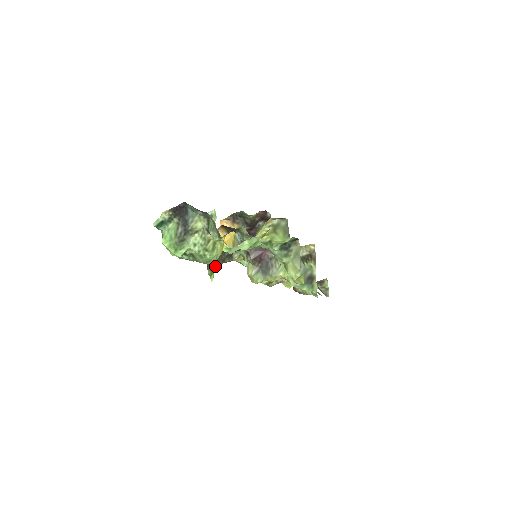
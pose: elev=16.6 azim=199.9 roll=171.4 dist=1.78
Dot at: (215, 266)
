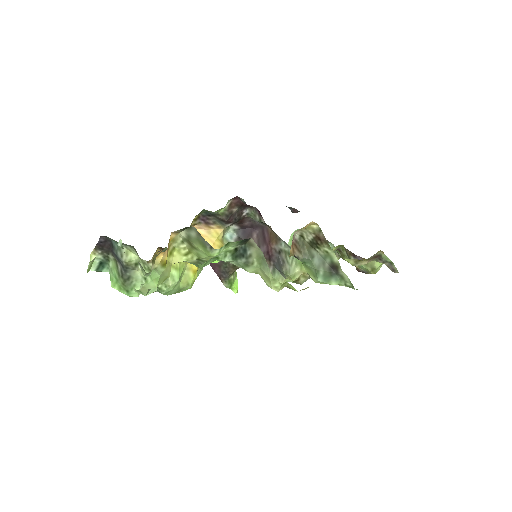
Dot at: (228, 276)
